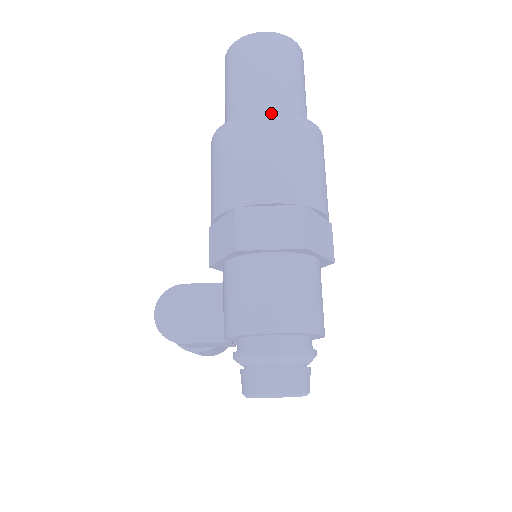
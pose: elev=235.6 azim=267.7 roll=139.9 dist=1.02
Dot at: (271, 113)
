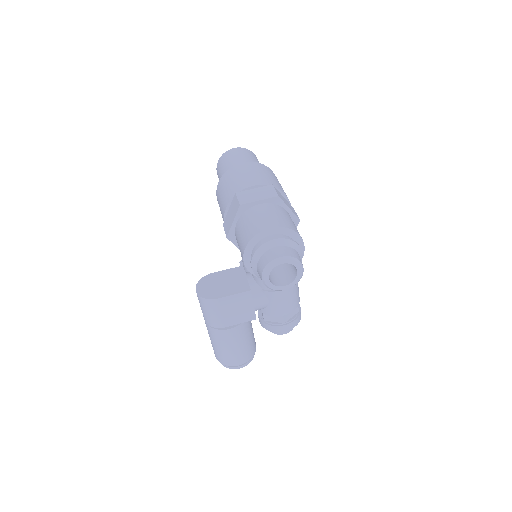
Dot at: (245, 162)
